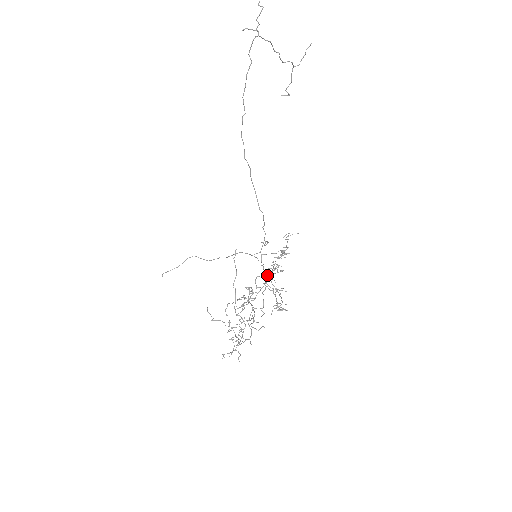
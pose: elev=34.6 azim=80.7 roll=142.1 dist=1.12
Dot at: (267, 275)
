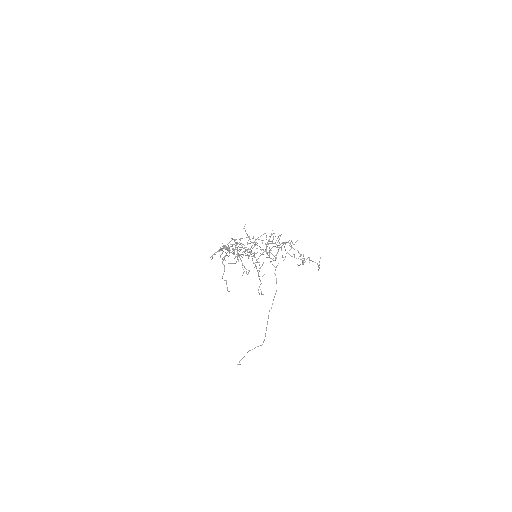
Dot at: occluded
